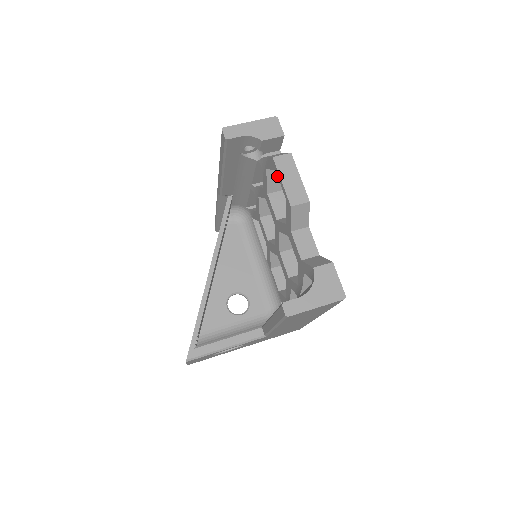
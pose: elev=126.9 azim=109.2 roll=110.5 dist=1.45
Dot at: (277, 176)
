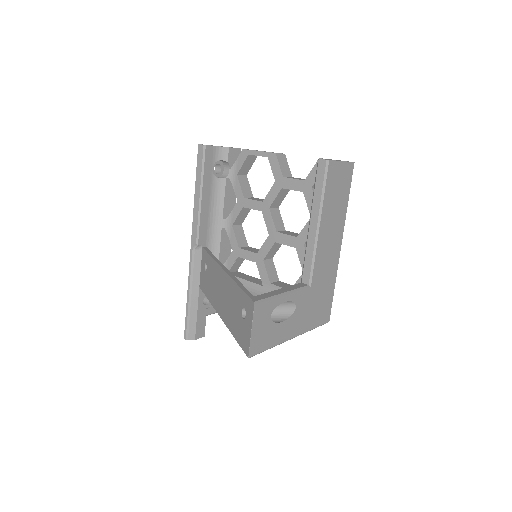
Dot at: (245, 184)
